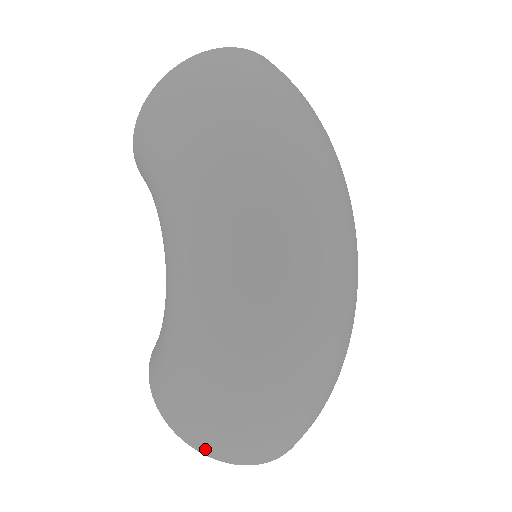
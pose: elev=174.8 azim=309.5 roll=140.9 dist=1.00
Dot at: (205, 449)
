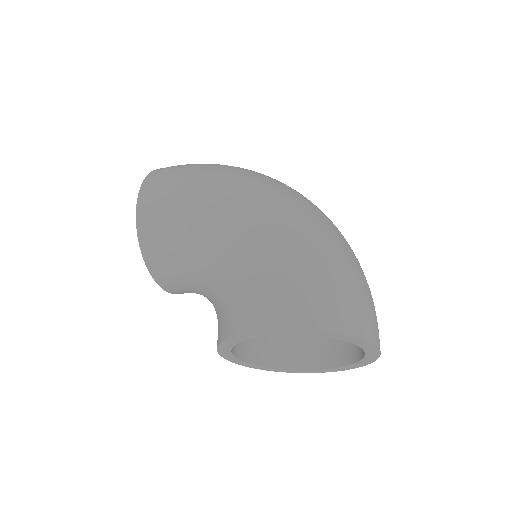
Dot at: (340, 325)
